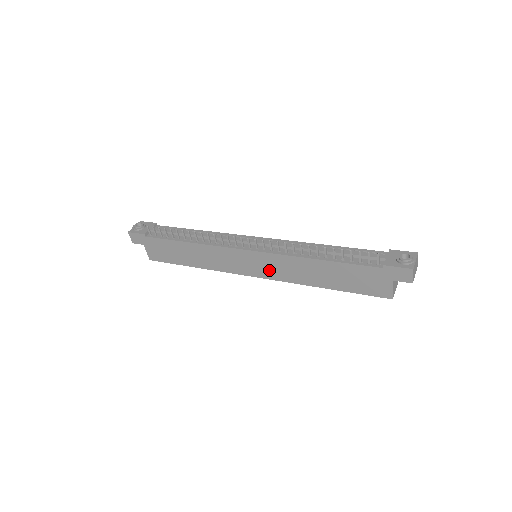
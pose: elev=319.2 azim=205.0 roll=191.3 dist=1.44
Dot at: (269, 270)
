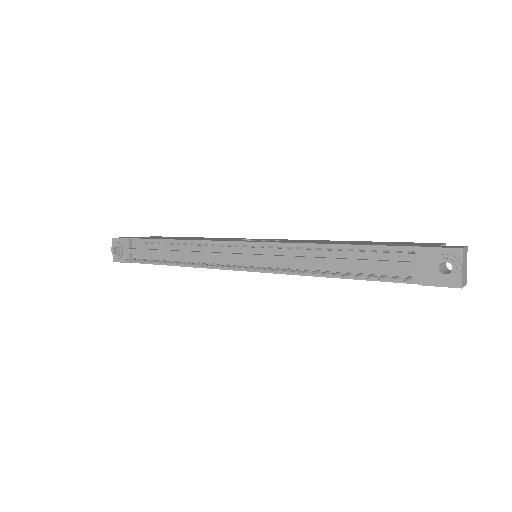
Dot at: occluded
